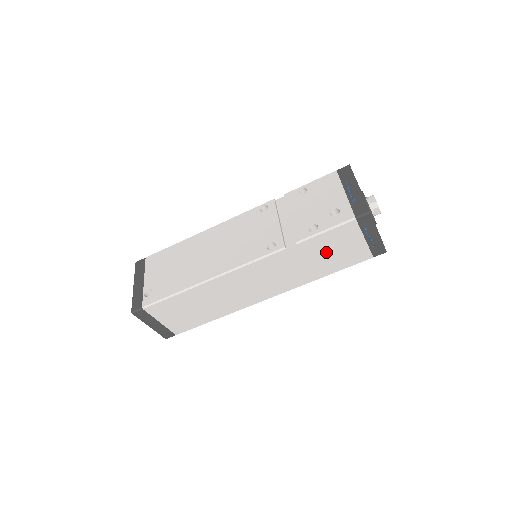
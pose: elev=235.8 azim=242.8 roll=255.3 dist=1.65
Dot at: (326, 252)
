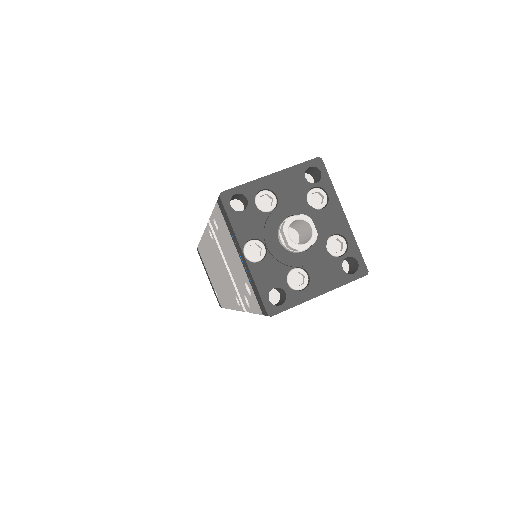
Dot at: occluded
